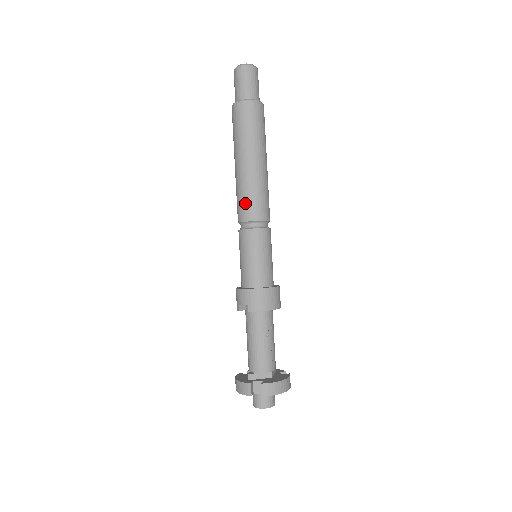
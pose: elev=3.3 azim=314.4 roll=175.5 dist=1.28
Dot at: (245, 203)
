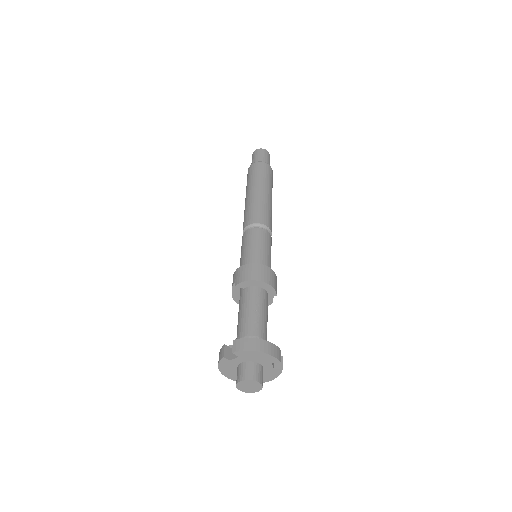
Dot at: (245, 217)
